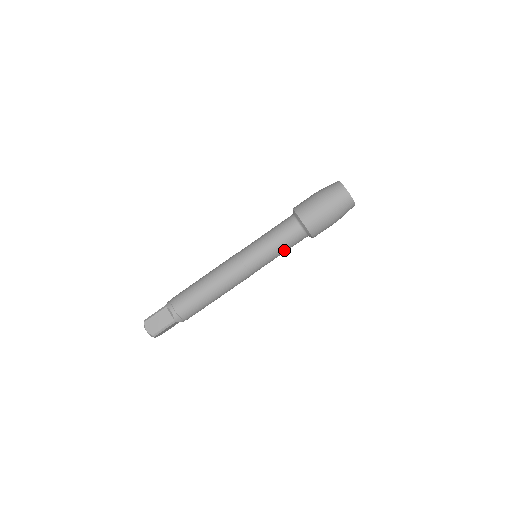
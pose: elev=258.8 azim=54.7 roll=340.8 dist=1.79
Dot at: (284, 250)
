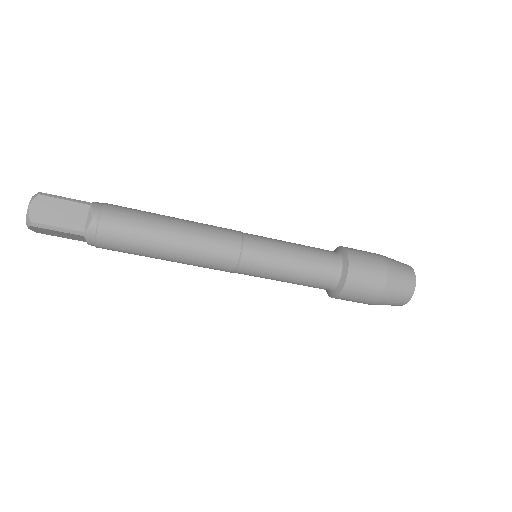
Dot at: (295, 280)
